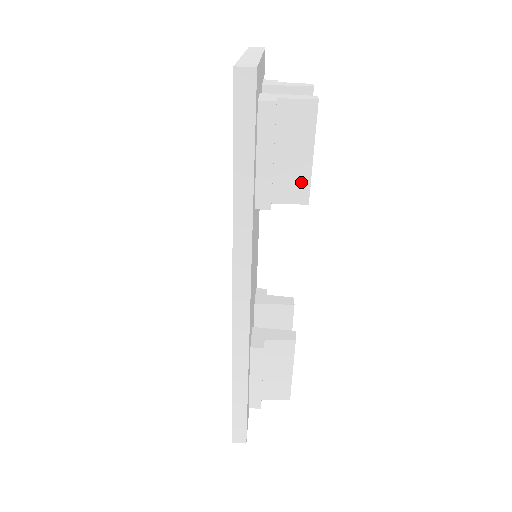
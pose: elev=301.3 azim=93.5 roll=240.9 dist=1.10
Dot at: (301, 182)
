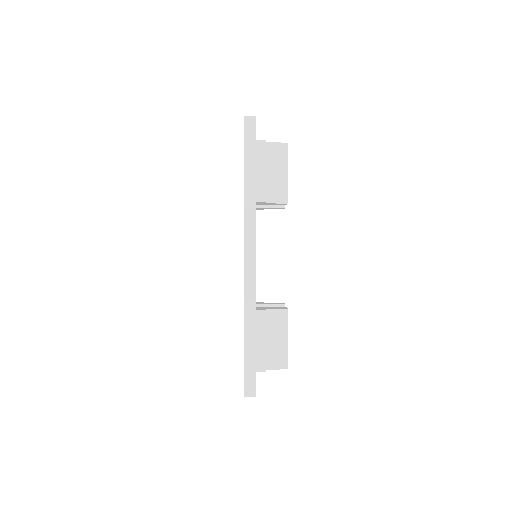
Dot at: (282, 189)
